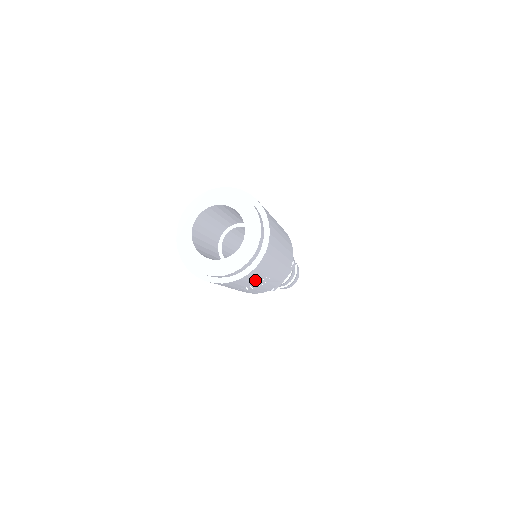
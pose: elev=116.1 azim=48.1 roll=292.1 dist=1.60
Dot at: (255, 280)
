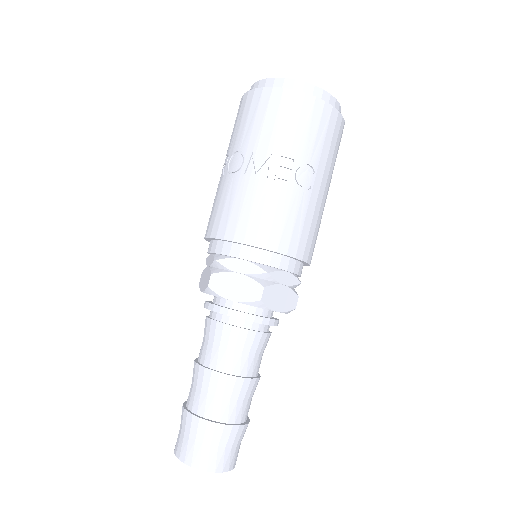
Dot at: (310, 145)
